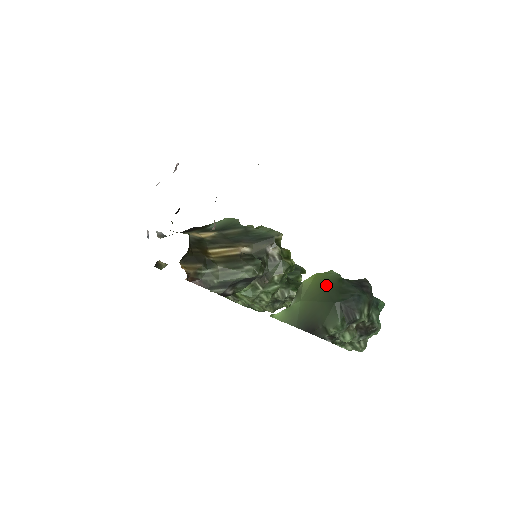
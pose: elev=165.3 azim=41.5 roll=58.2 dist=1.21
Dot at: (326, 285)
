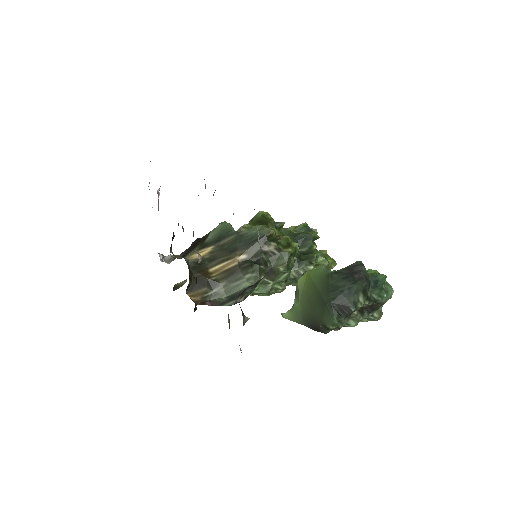
Dot at: (317, 284)
